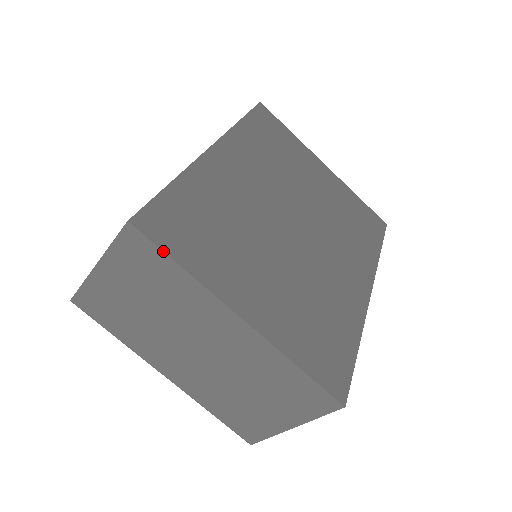
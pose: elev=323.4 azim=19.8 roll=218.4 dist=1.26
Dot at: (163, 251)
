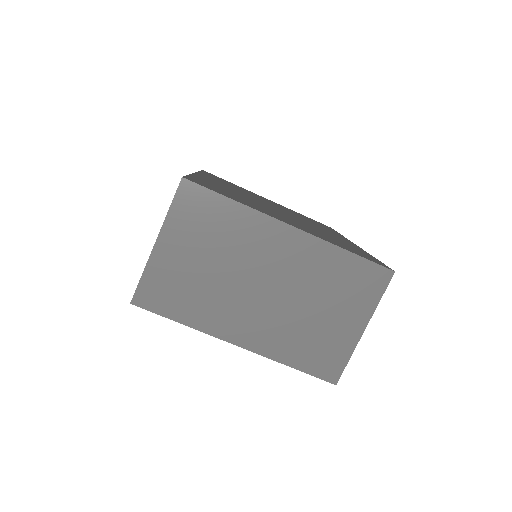
Dot at: (216, 192)
